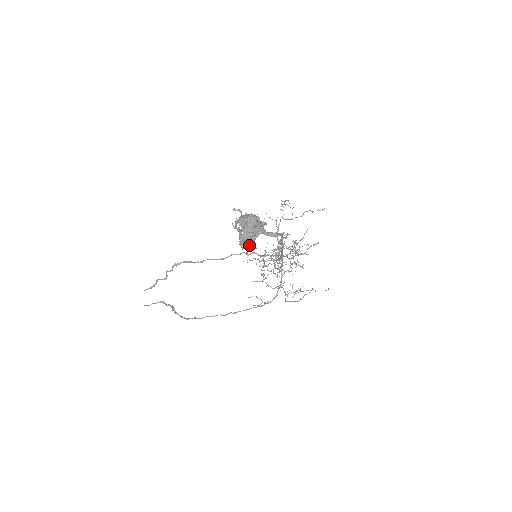
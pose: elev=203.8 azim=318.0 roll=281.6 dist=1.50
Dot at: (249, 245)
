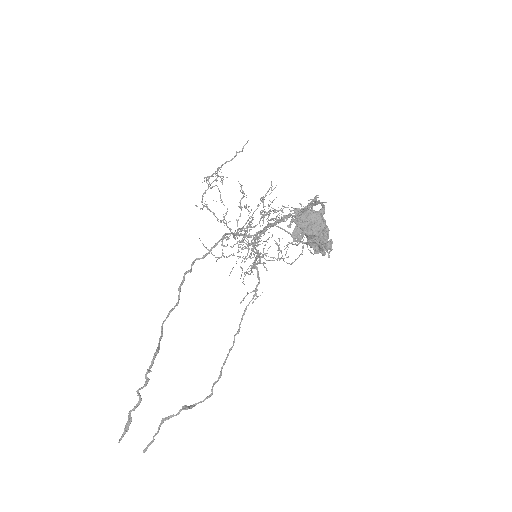
Dot at: occluded
